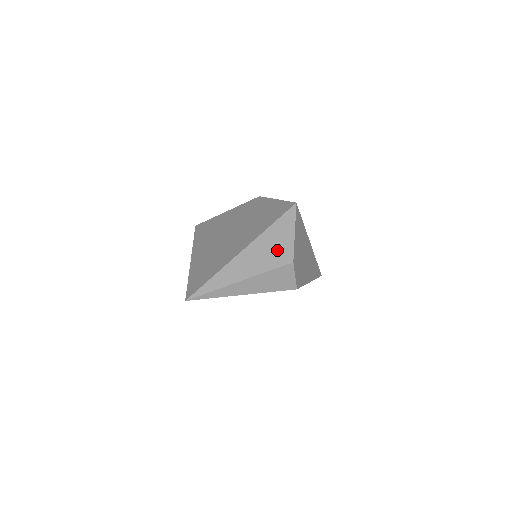
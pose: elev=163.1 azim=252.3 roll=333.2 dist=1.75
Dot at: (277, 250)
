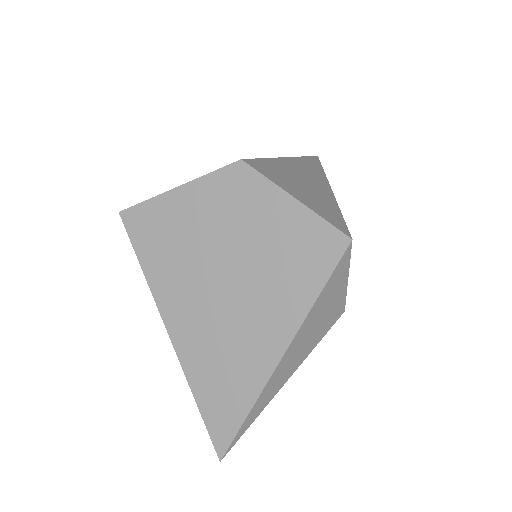
Dot at: (324, 319)
